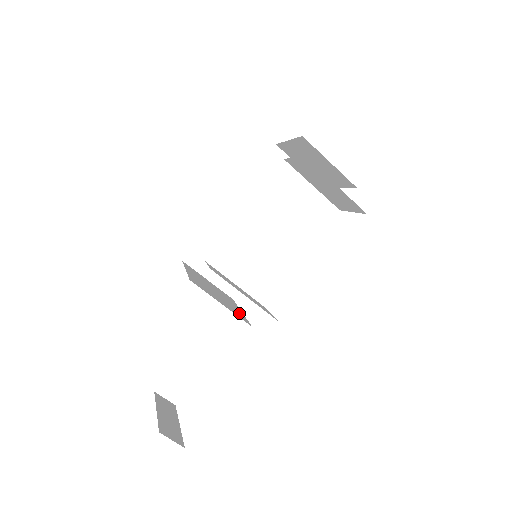
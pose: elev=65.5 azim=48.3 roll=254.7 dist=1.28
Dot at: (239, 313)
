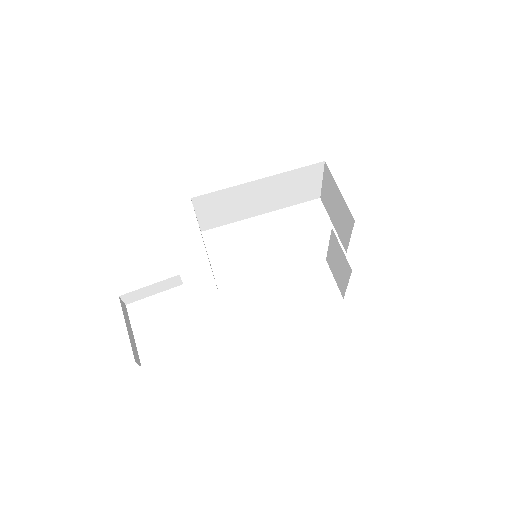
Dot at: occluded
